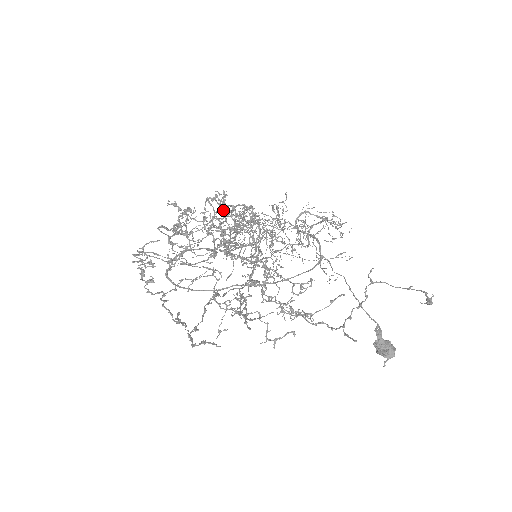
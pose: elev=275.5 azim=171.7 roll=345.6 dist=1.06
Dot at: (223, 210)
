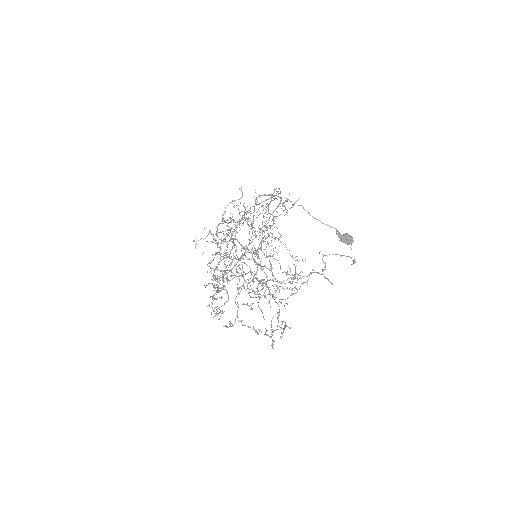
Dot at: occluded
